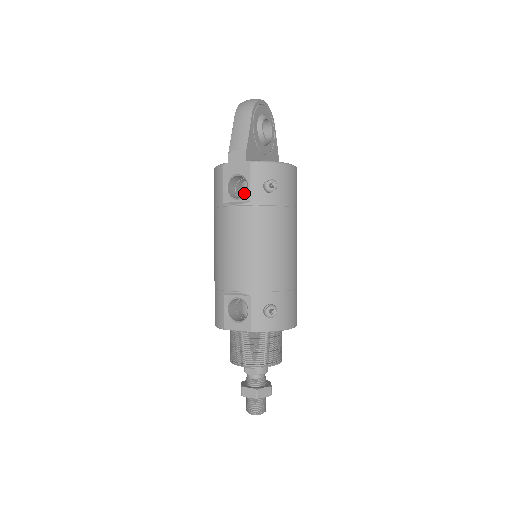
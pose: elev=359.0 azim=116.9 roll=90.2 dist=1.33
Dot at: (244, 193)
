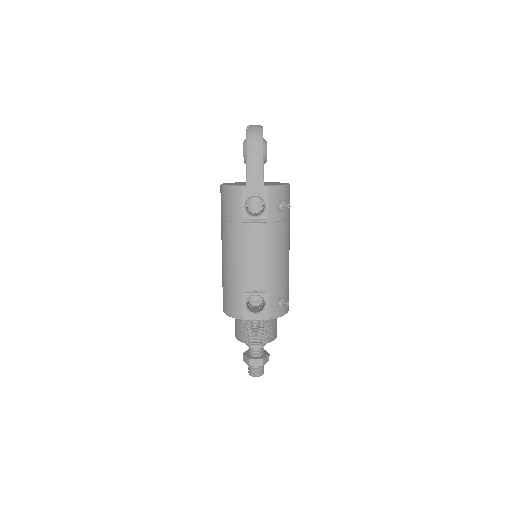
Dot at: (251, 207)
